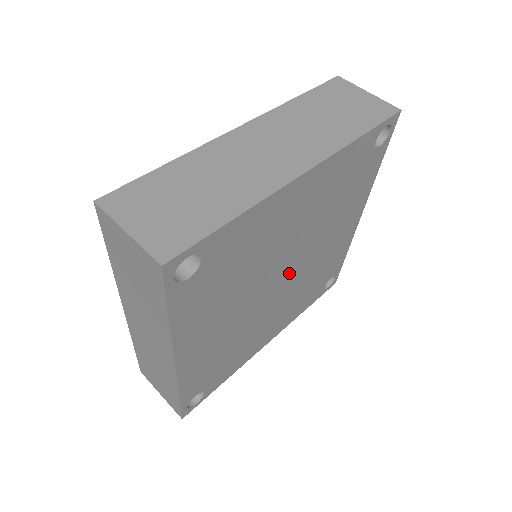
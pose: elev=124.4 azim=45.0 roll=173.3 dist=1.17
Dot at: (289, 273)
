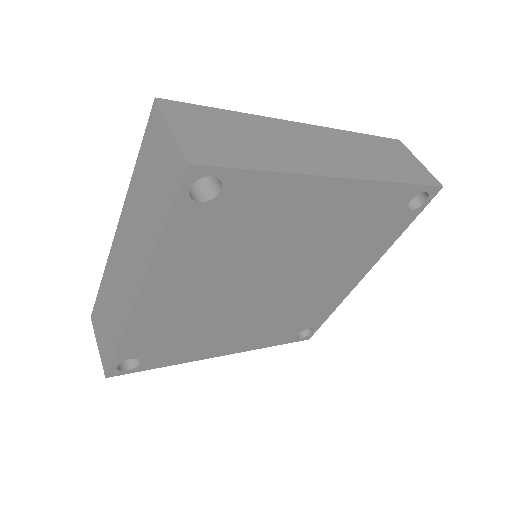
Dot at: (279, 284)
